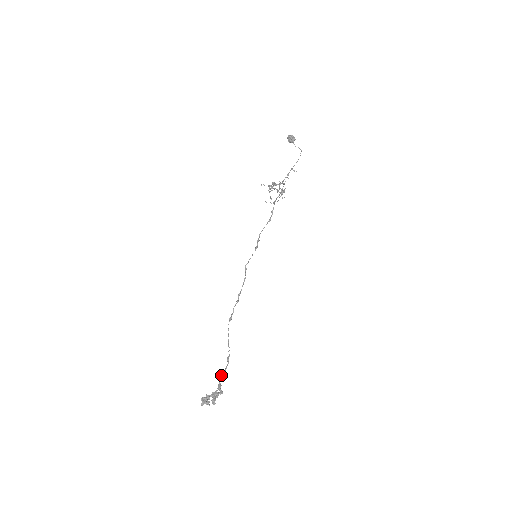
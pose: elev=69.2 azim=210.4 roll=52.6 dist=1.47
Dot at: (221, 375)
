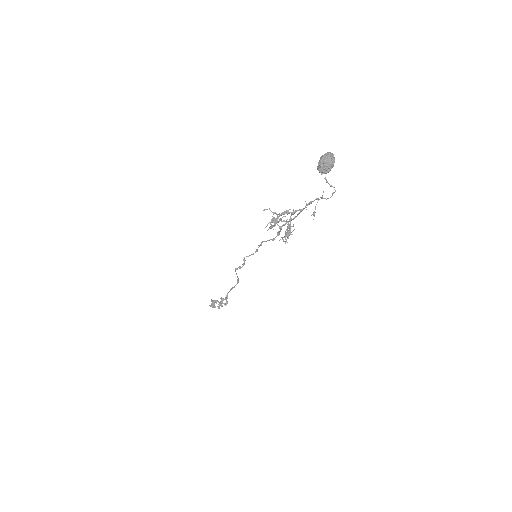
Dot at: occluded
